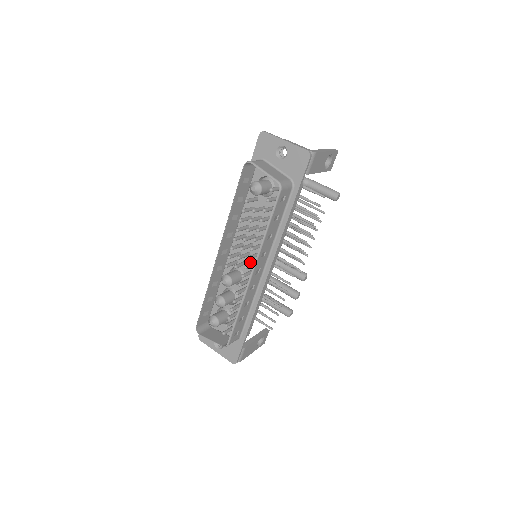
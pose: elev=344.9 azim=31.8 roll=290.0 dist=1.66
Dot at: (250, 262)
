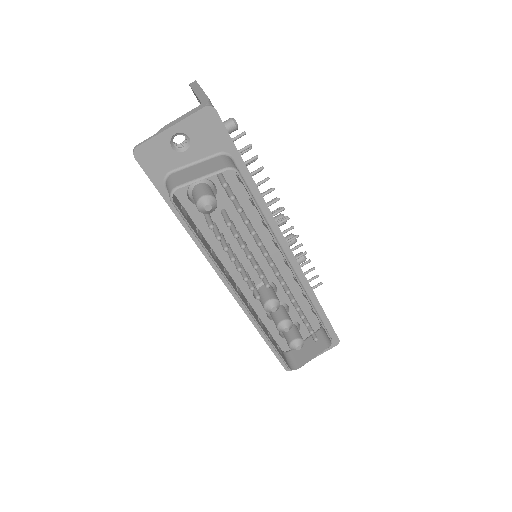
Dot at: (264, 266)
